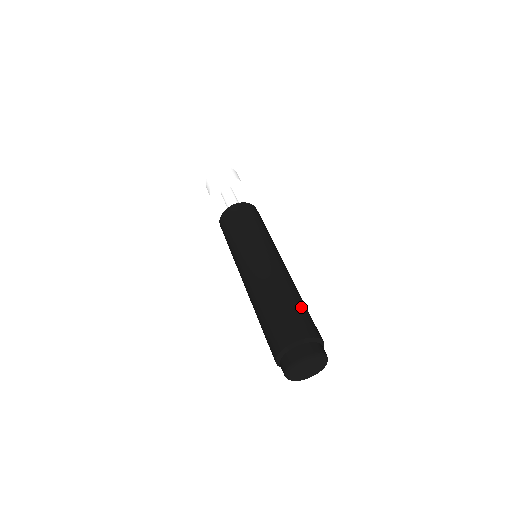
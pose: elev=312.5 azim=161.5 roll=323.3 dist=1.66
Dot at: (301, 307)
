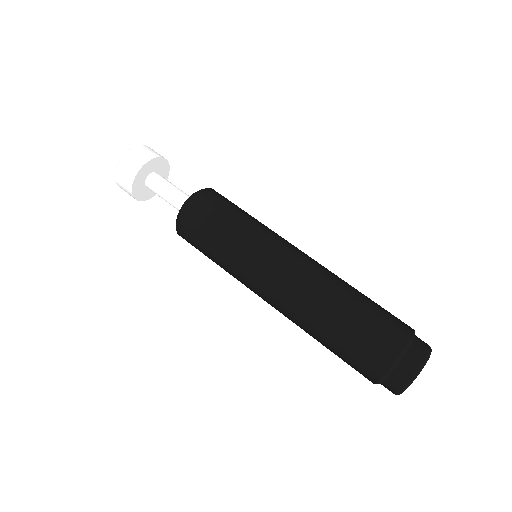
Dot at: (368, 305)
